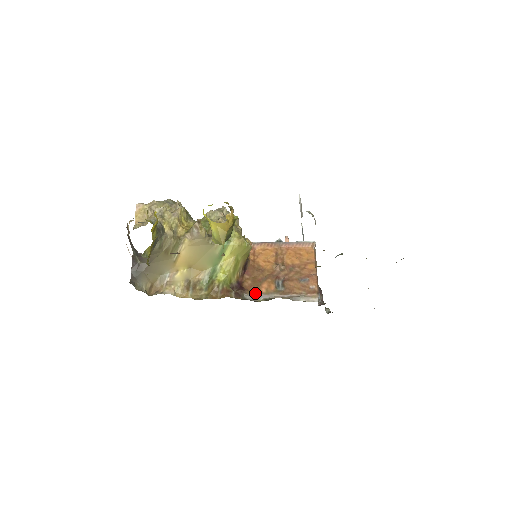
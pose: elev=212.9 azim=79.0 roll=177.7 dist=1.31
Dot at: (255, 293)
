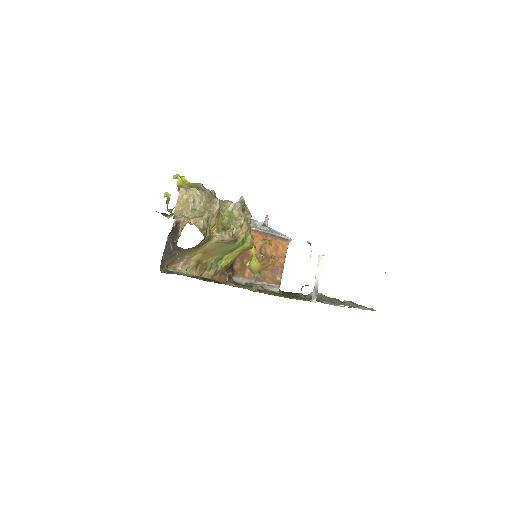
Dot at: (241, 276)
